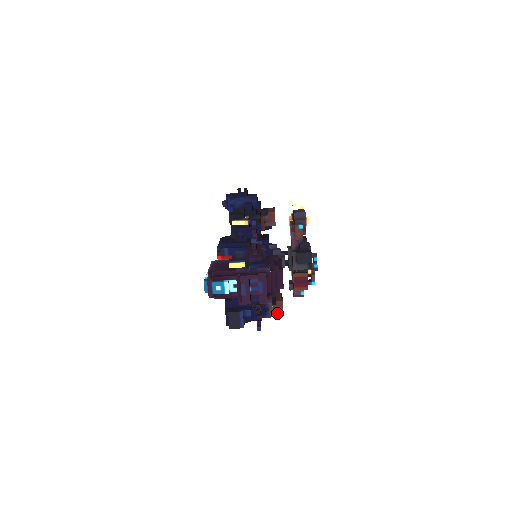
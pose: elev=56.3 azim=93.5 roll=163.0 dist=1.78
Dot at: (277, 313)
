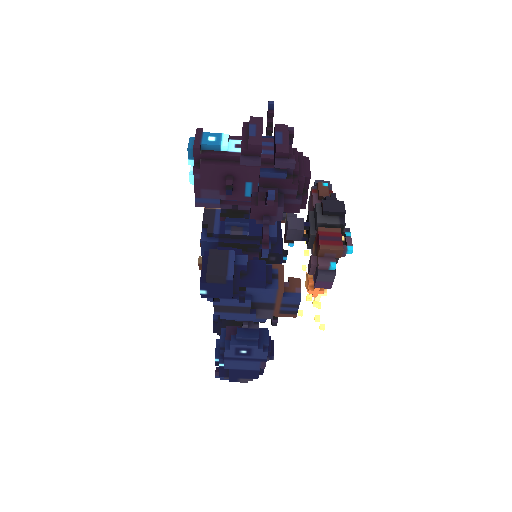
Dot at: (290, 295)
